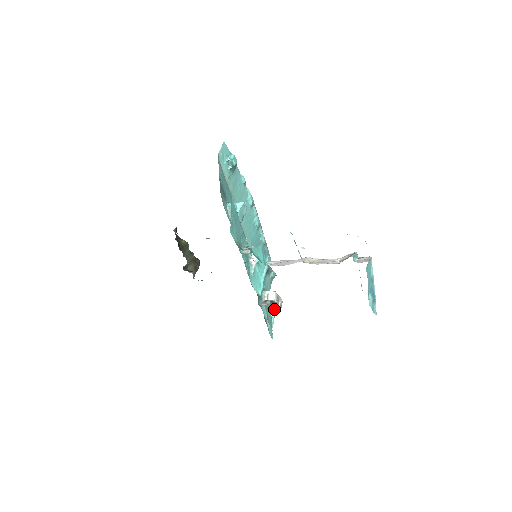
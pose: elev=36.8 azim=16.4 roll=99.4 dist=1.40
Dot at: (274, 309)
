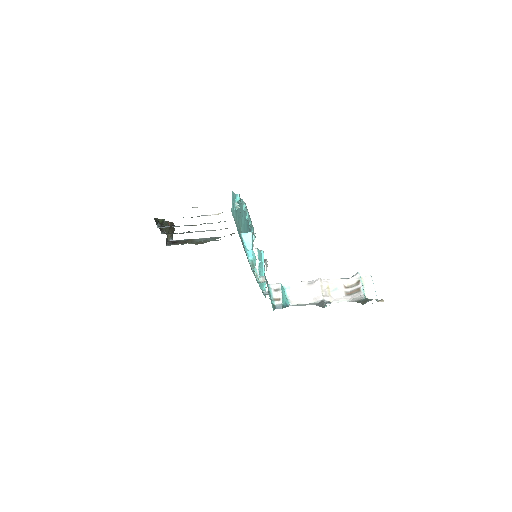
Dot at: occluded
